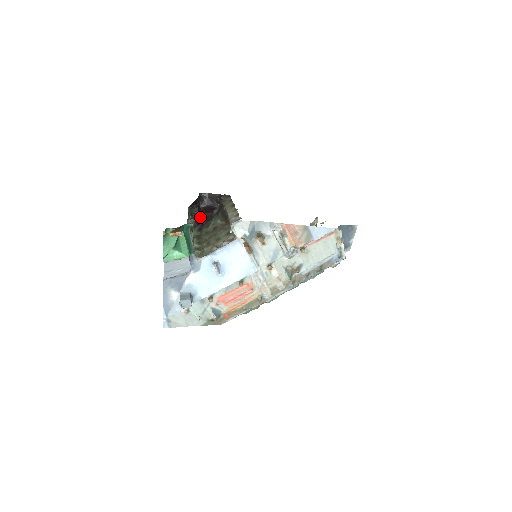
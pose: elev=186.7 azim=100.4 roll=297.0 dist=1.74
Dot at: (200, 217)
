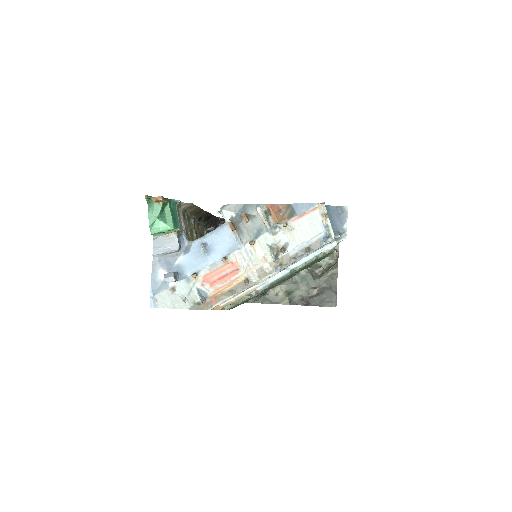
Dot at: occluded
